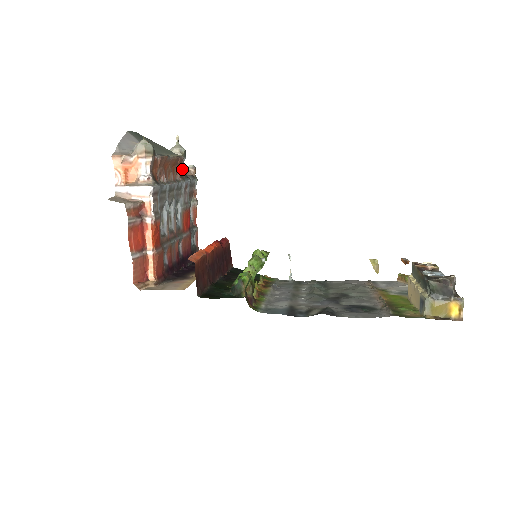
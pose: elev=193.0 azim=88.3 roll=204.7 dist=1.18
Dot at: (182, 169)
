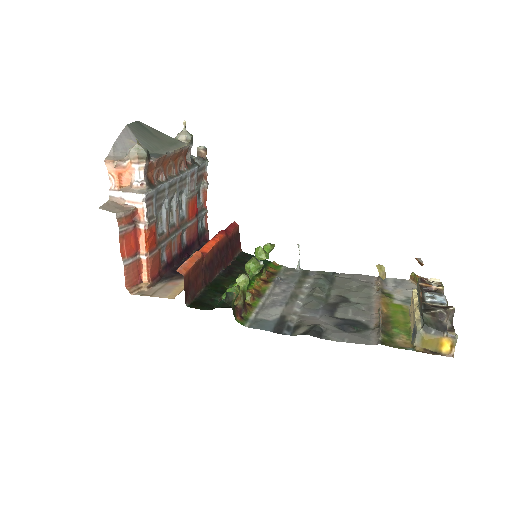
Dot at: (189, 156)
